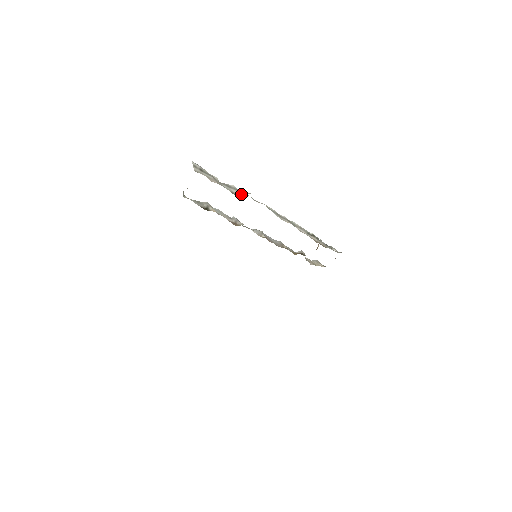
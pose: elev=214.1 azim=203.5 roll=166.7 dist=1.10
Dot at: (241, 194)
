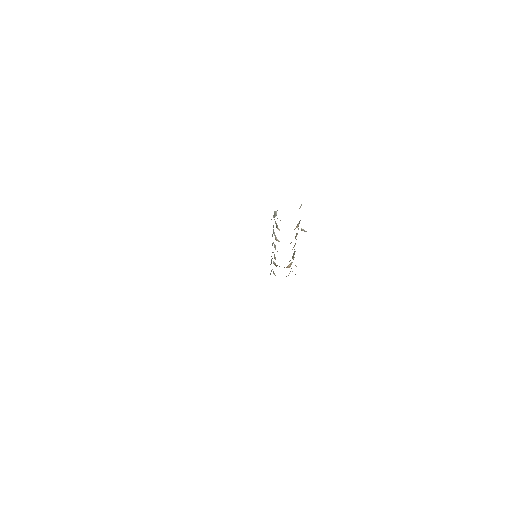
Dot at: (303, 229)
